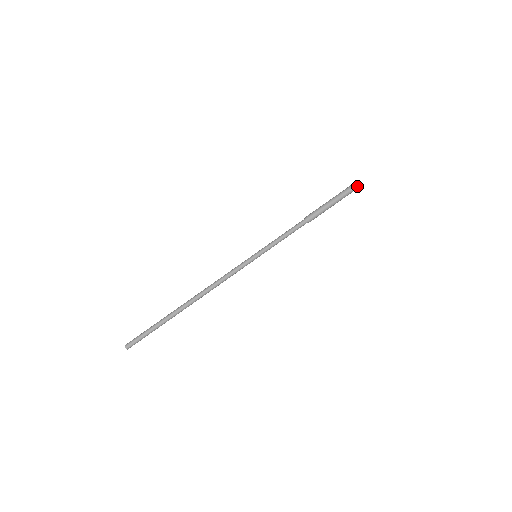
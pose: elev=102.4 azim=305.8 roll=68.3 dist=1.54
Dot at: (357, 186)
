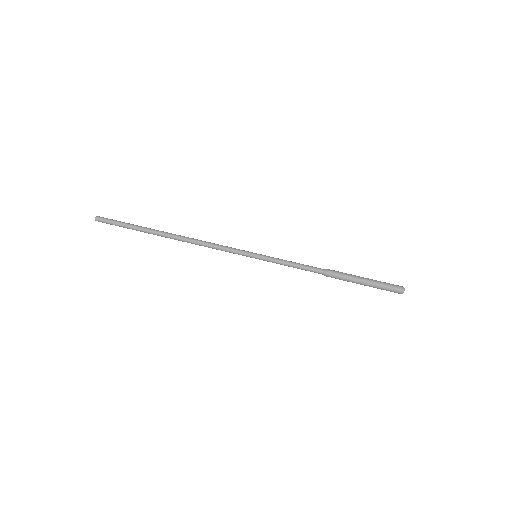
Dot at: (397, 287)
